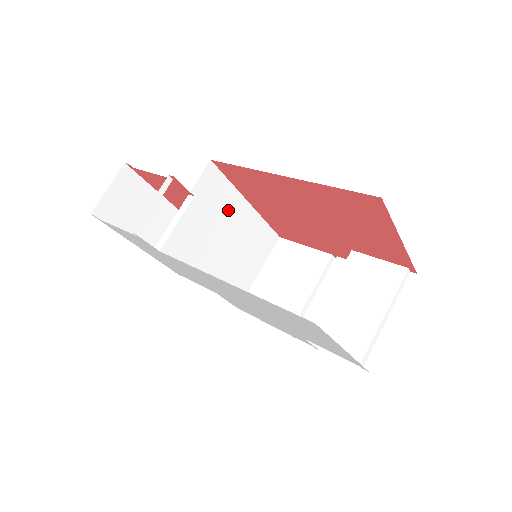
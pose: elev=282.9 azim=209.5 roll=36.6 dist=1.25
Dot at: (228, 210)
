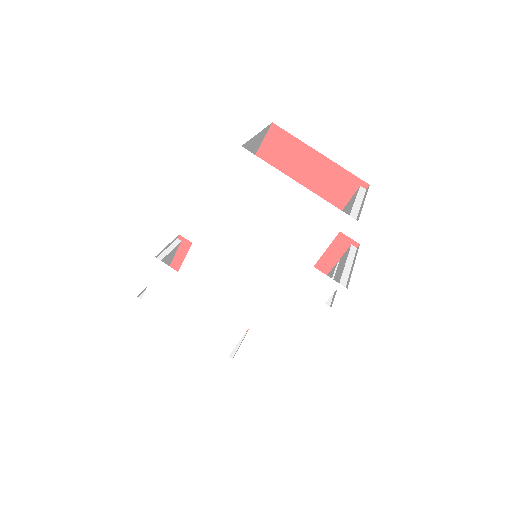
Dot at: occluded
